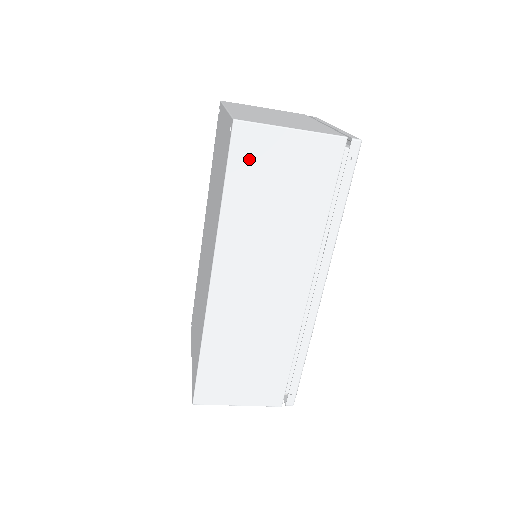
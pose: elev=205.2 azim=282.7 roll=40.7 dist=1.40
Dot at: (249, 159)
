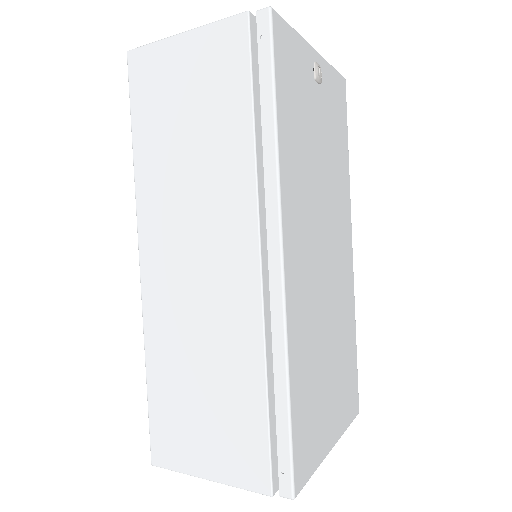
Dot at: (148, 89)
